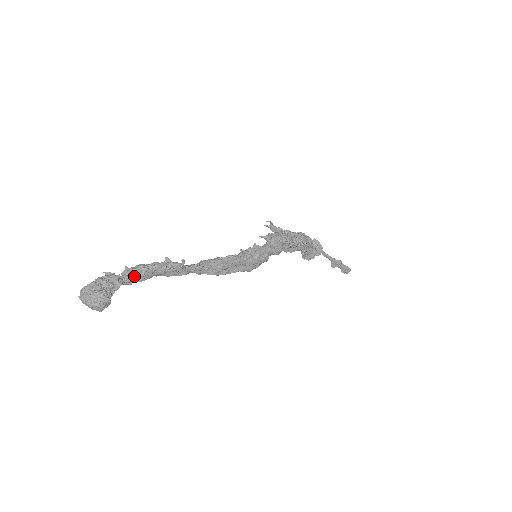
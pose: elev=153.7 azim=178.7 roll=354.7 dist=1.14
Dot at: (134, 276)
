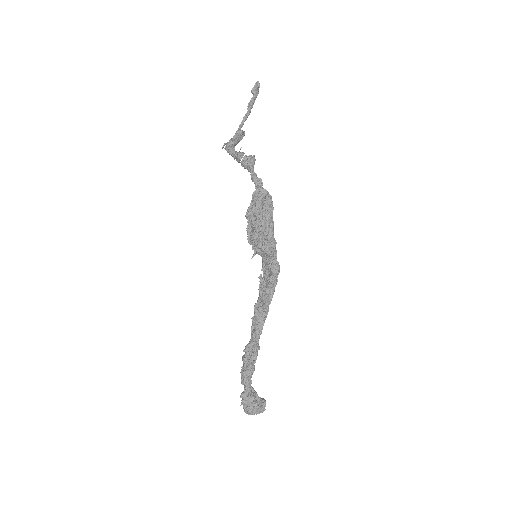
Dot at: (250, 379)
